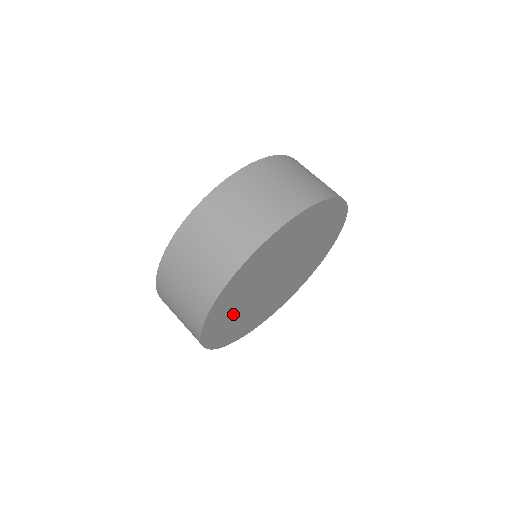
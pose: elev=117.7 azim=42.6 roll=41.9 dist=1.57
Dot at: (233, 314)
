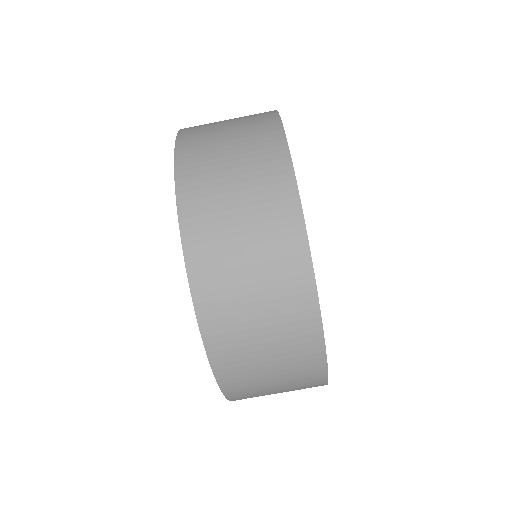
Dot at: occluded
